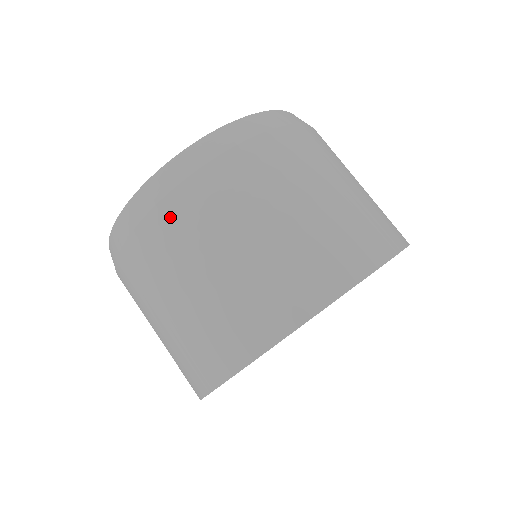
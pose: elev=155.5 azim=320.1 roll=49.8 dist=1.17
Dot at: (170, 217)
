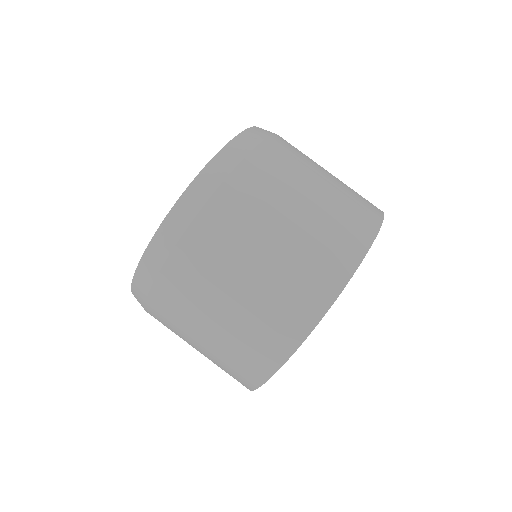
Dot at: (158, 311)
